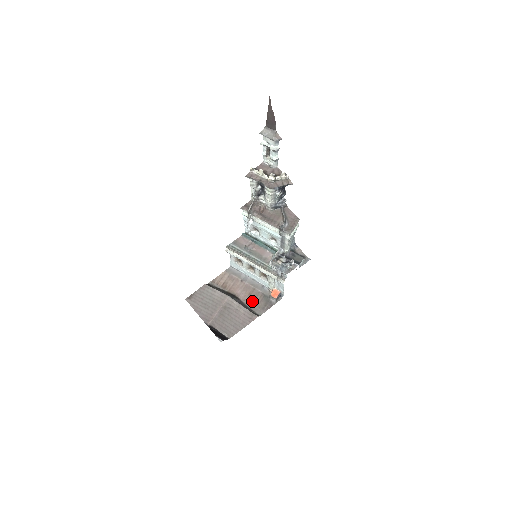
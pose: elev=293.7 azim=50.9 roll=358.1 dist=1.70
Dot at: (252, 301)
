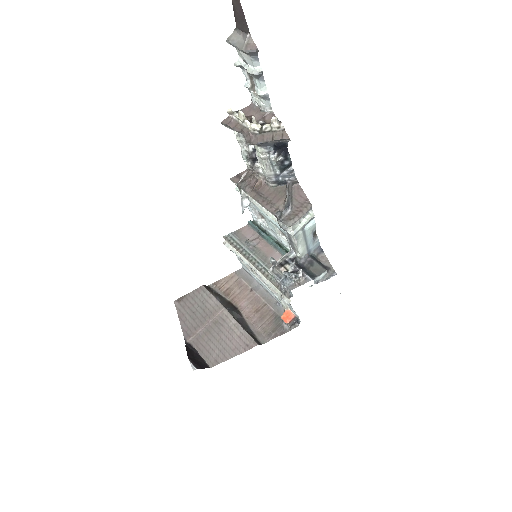
Dot at: (257, 321)
